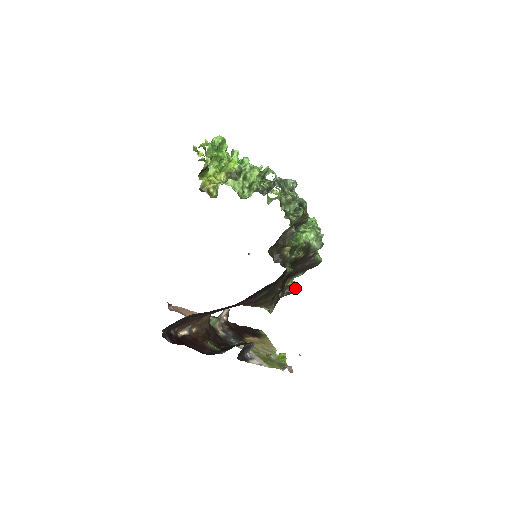
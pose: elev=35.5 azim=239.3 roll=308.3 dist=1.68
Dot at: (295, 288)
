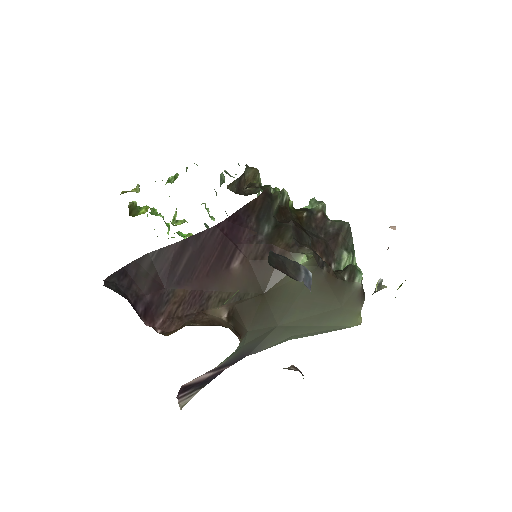
Dot at: (352, 265)
